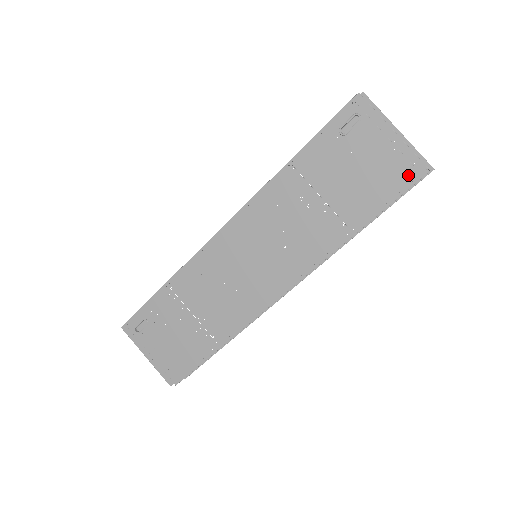
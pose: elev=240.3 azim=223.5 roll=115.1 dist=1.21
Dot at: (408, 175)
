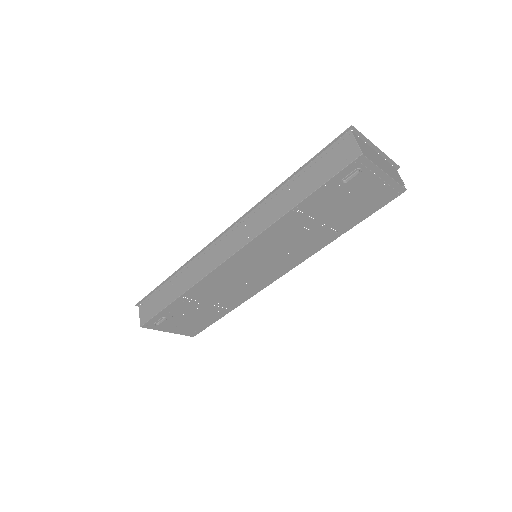
Dot at: (391, 197)
